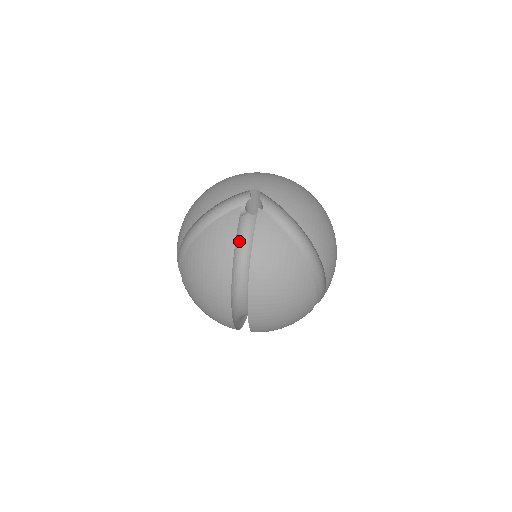
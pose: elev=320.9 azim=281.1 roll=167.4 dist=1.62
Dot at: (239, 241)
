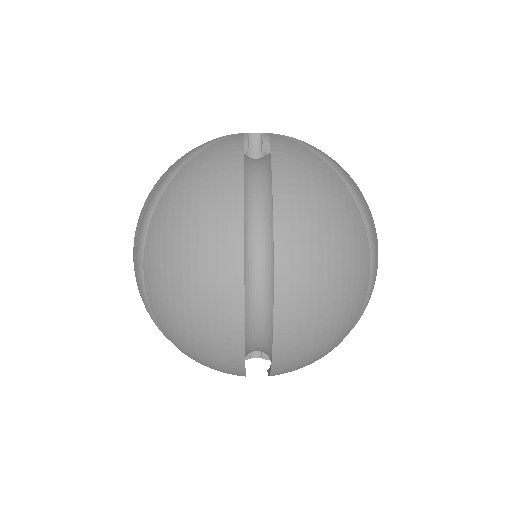
Dot at: (245, 171)
